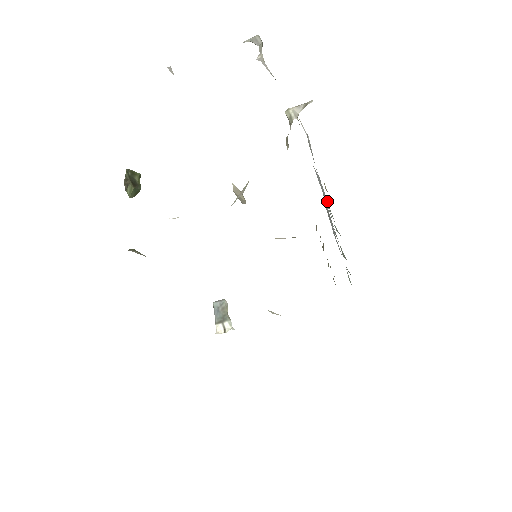
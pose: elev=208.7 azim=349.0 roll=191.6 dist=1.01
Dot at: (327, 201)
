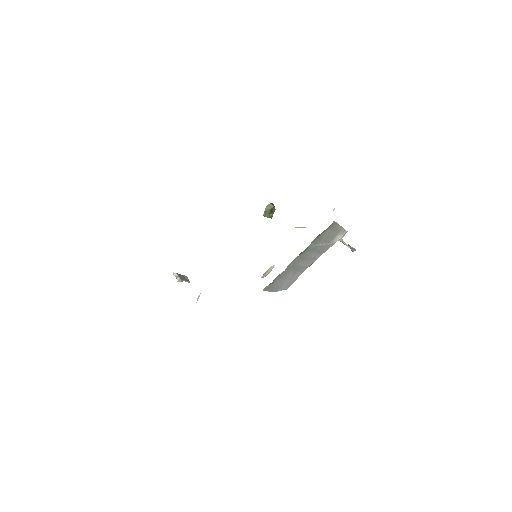
Dot at: (317, 245)
